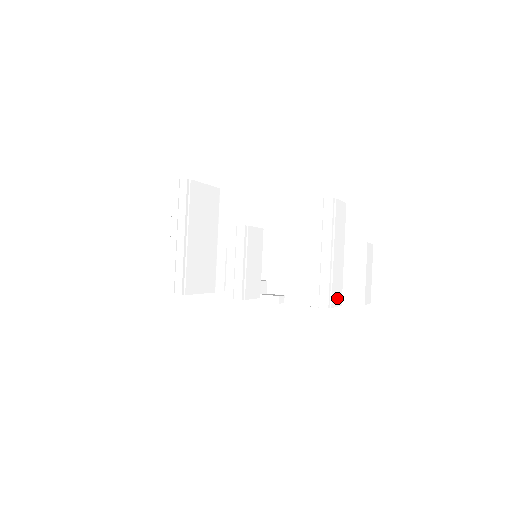
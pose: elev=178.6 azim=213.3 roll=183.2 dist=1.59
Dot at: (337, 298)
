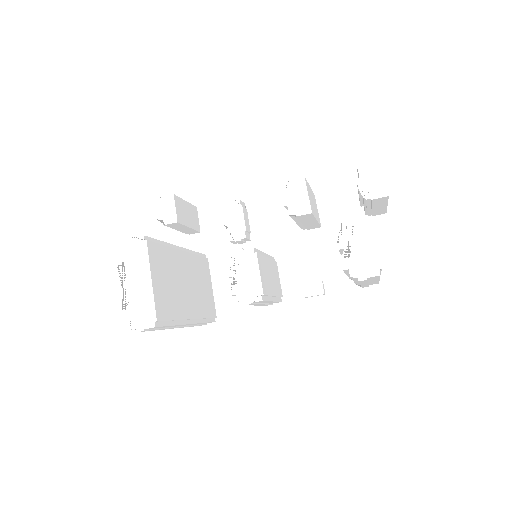
Dot at: occluded
